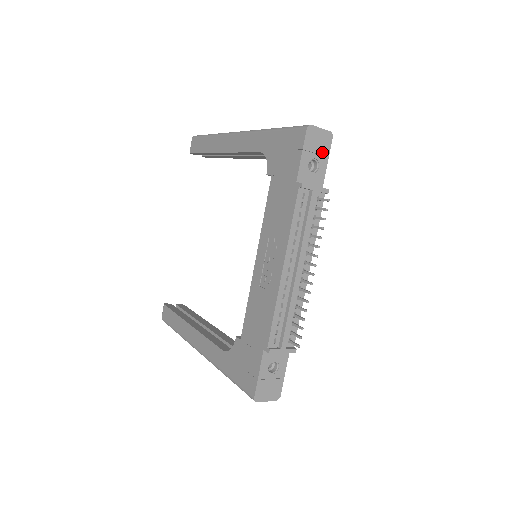
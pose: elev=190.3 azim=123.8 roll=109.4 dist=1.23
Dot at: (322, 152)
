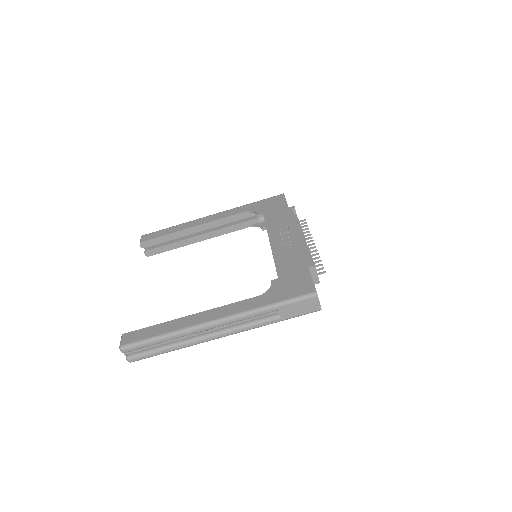
Dot at: occluded
